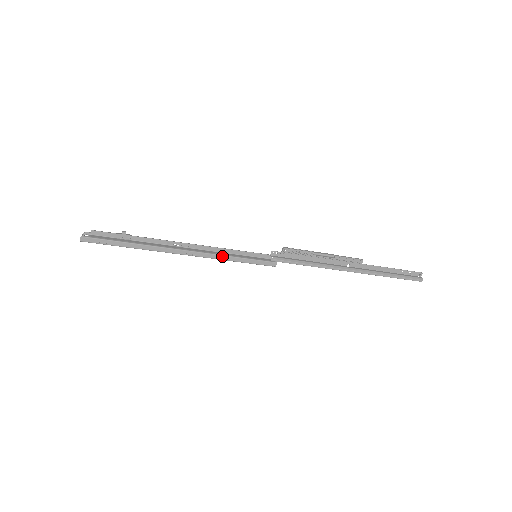
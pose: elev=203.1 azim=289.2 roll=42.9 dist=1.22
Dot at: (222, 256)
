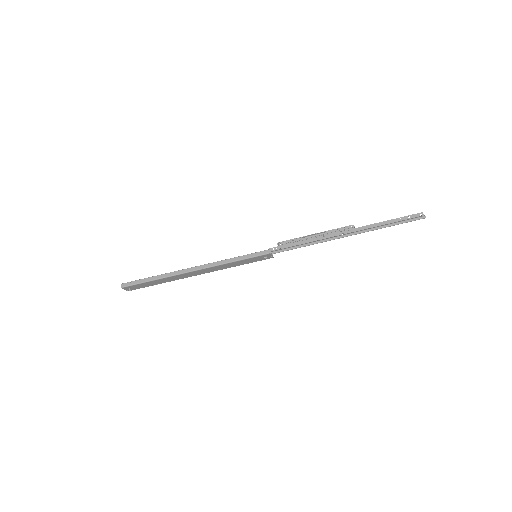
Dot at: (224, 261)
